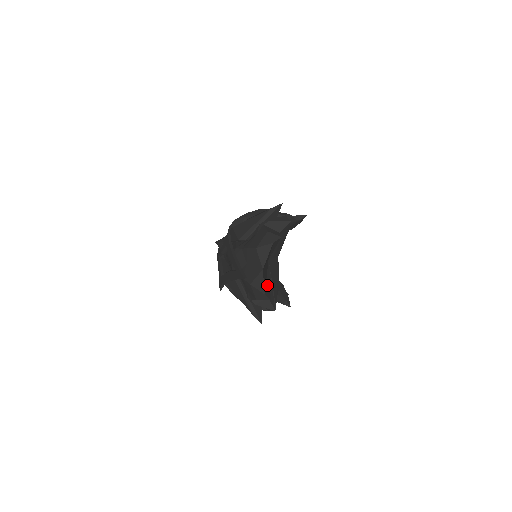
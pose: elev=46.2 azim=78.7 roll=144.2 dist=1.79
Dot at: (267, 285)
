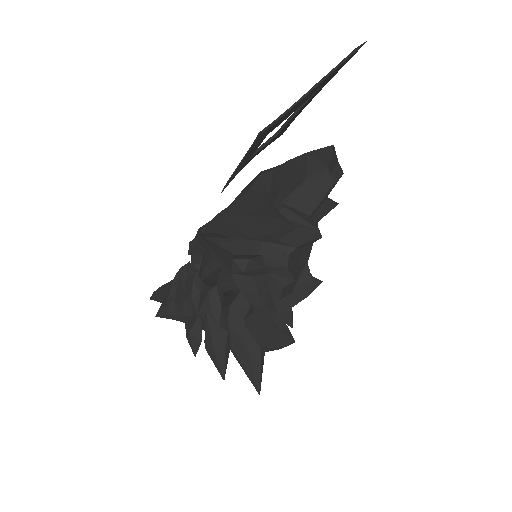
Dot at: occluded
